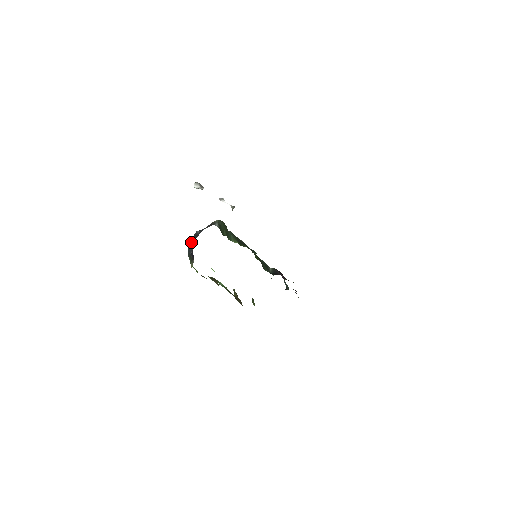
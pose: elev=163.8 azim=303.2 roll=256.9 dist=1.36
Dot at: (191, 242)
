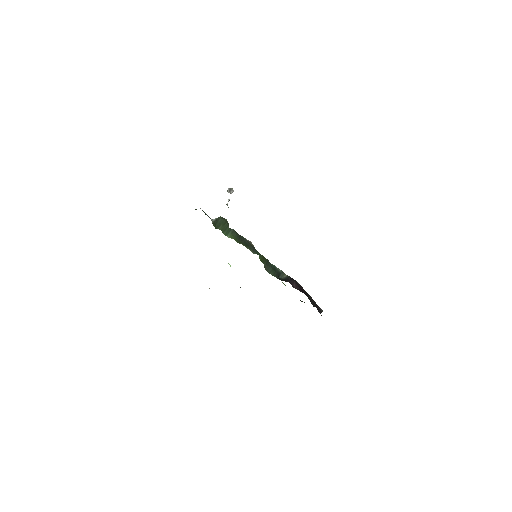
Dot at: occluded
